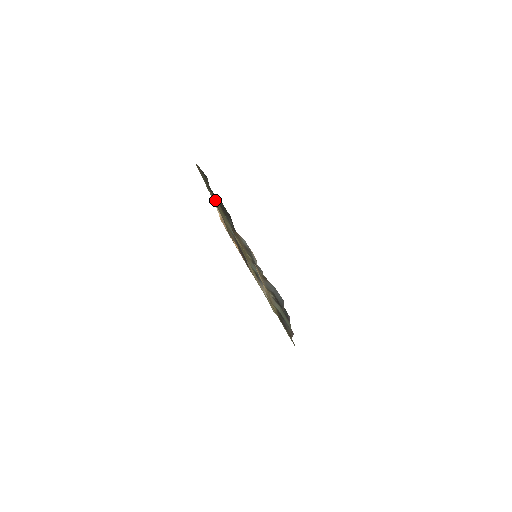
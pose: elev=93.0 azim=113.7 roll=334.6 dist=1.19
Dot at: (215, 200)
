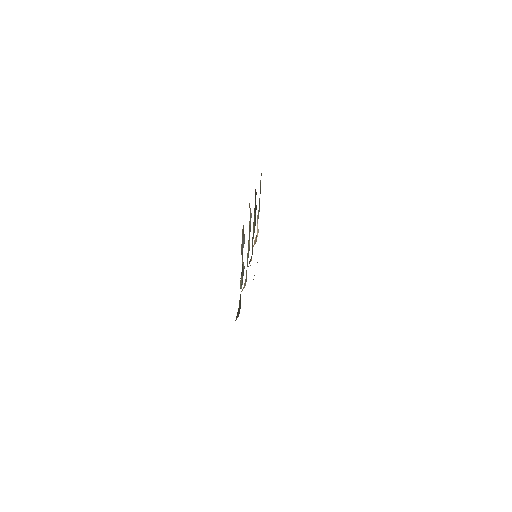
Dot at: occluded
